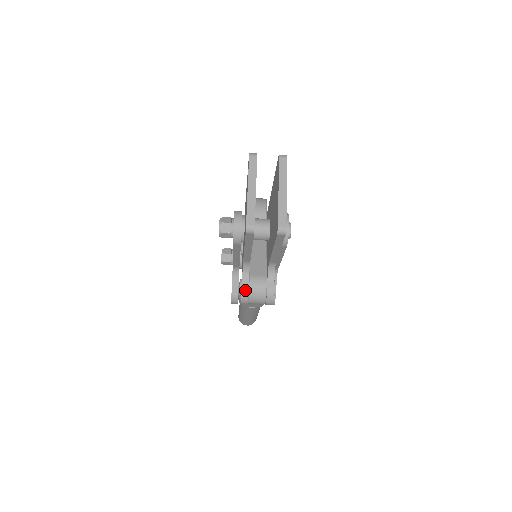
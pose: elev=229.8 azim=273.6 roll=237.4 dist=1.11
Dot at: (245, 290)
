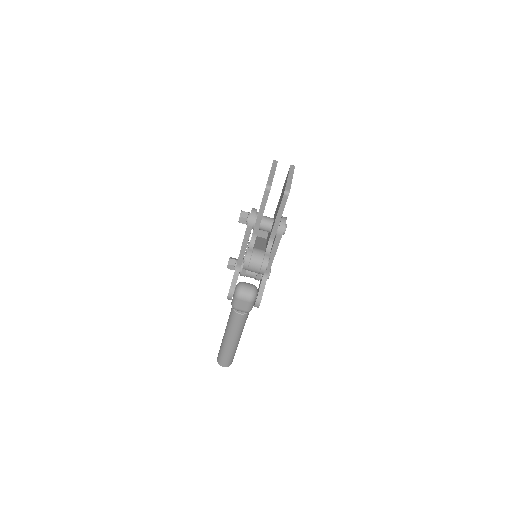
Dot at: (249, 254)
